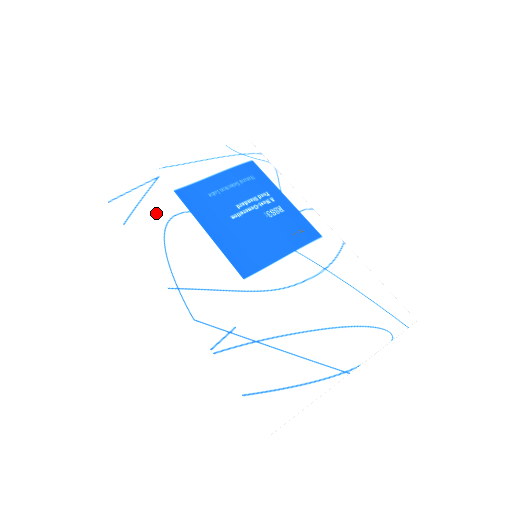
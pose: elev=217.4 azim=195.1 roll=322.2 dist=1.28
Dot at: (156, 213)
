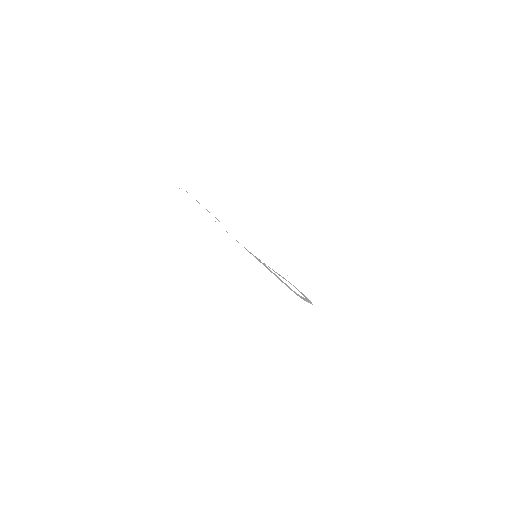
Dot at: occluded
